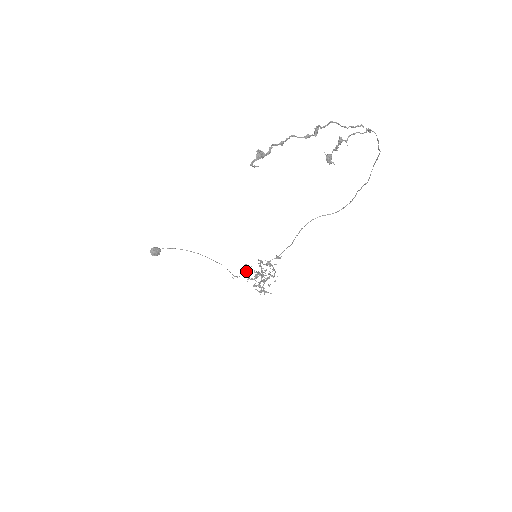
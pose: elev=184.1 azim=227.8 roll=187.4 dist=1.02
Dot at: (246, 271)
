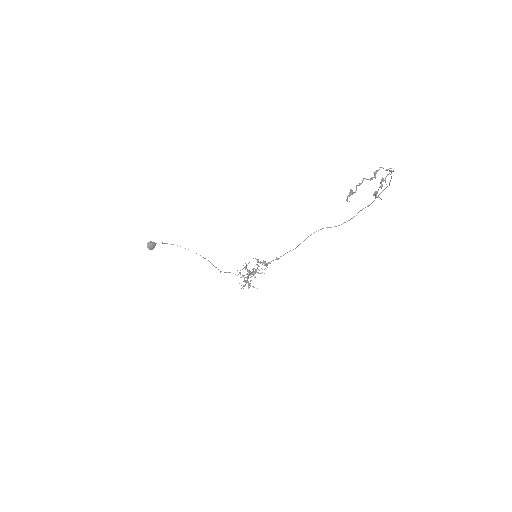
Dot at: (243, 268)
